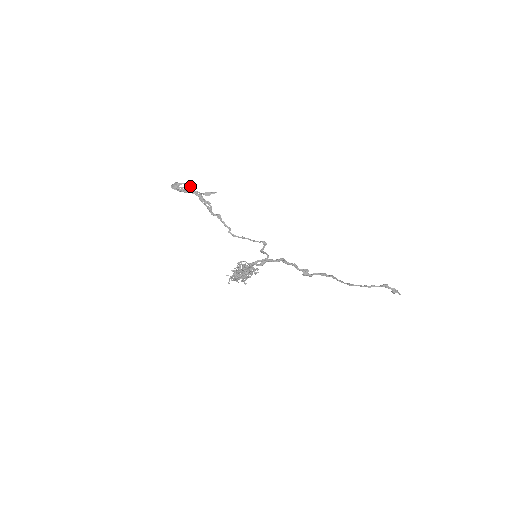
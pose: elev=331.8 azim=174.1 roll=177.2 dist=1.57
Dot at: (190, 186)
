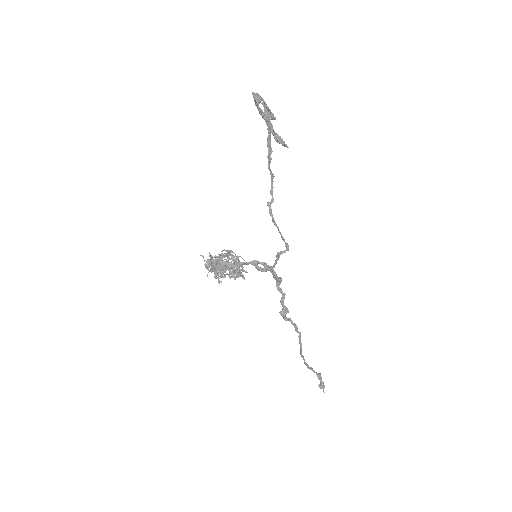
Dot at: (268, 114)
